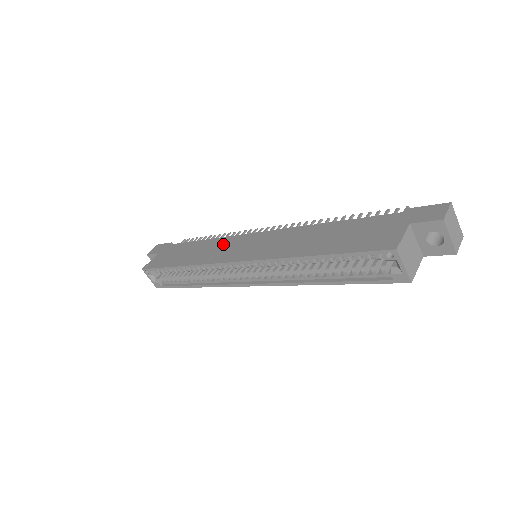
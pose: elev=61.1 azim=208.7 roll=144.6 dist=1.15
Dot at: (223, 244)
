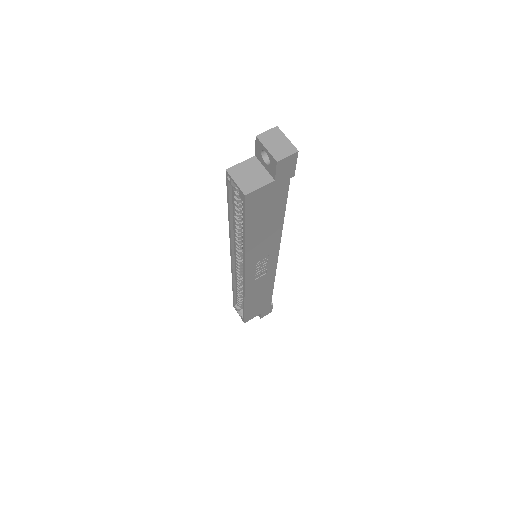
Dot at: occluded
